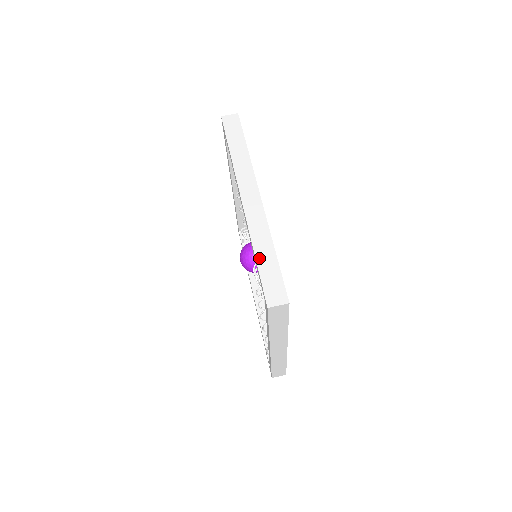
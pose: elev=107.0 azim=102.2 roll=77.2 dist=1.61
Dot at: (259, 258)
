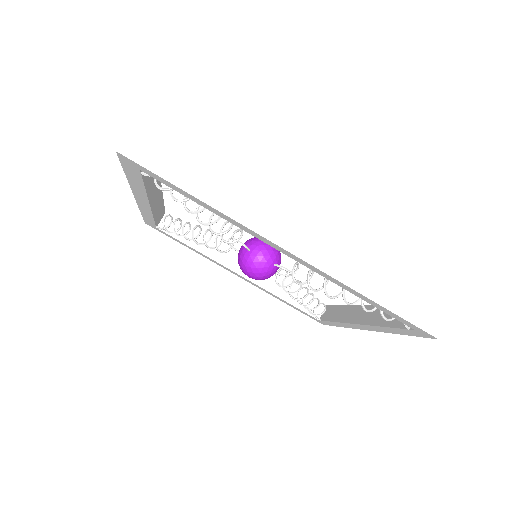
Dot at: (378, 298)
